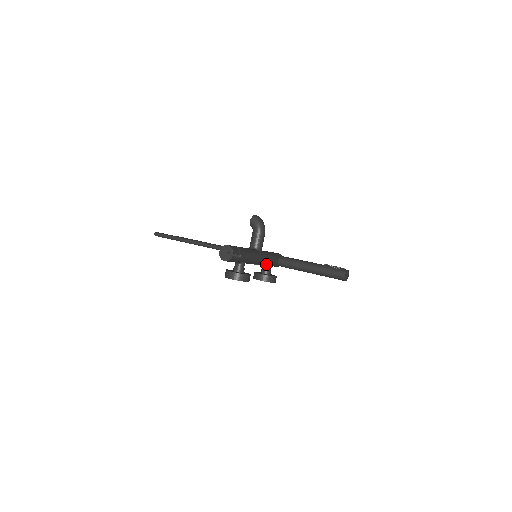
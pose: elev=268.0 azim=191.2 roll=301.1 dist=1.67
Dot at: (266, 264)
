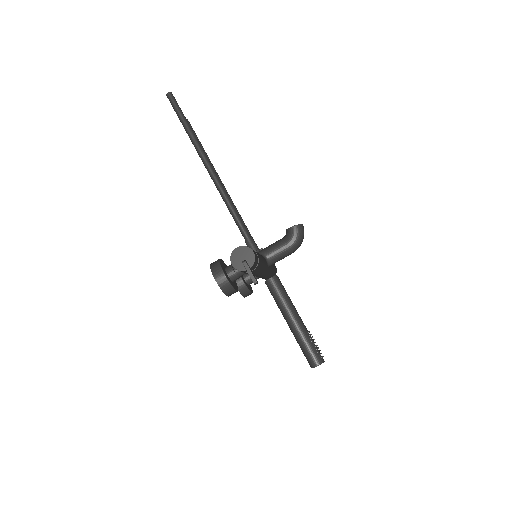
Dot at: occluded
